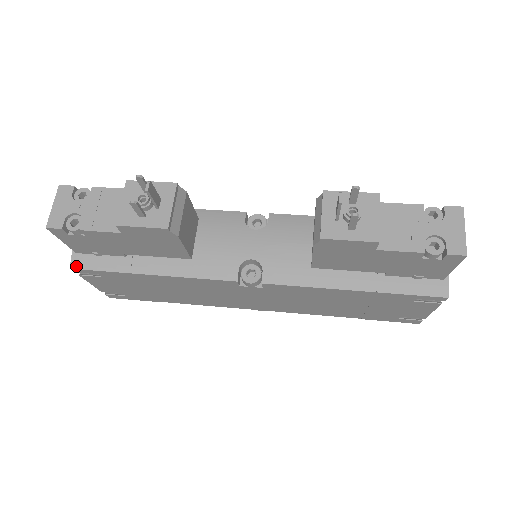
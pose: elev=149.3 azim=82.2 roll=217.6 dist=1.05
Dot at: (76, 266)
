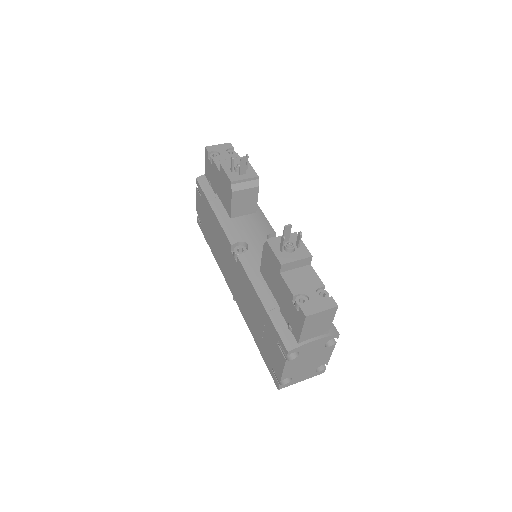
Dot at: (199, 179)
